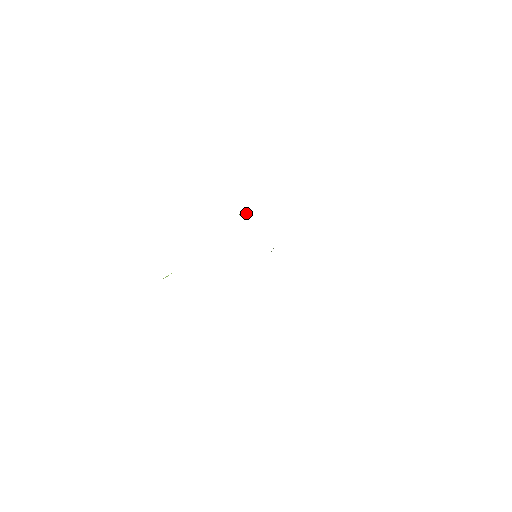
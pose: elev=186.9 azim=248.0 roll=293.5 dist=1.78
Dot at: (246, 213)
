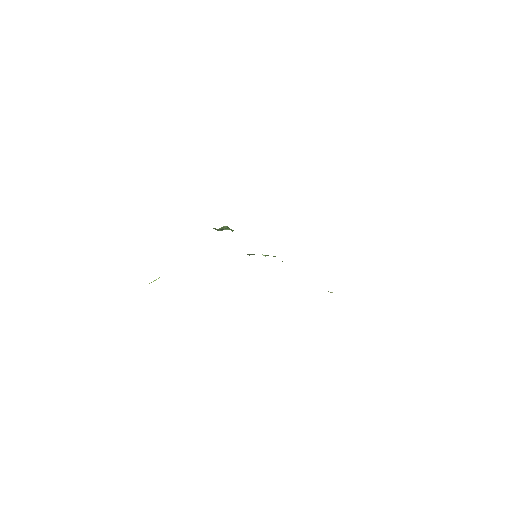
Dot at: (225, 228)
